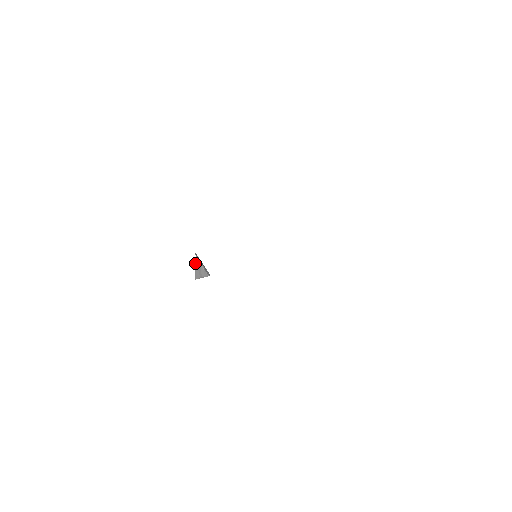
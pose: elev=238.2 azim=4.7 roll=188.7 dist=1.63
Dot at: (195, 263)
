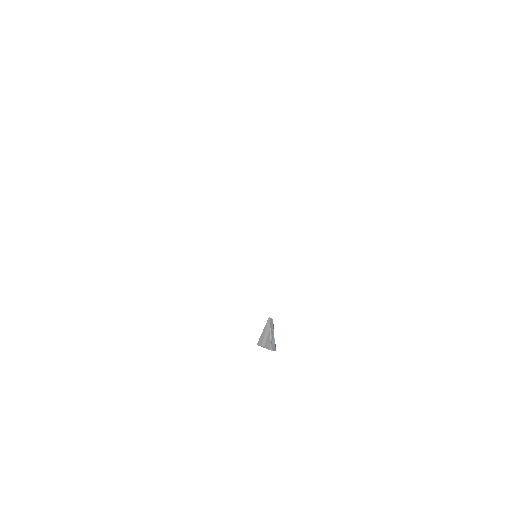
Dot at: (265, 326)
